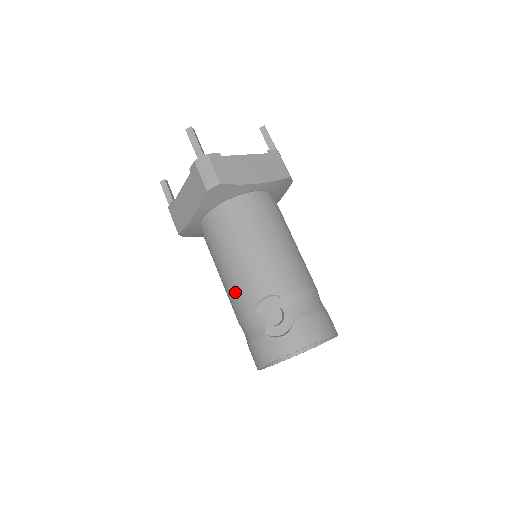
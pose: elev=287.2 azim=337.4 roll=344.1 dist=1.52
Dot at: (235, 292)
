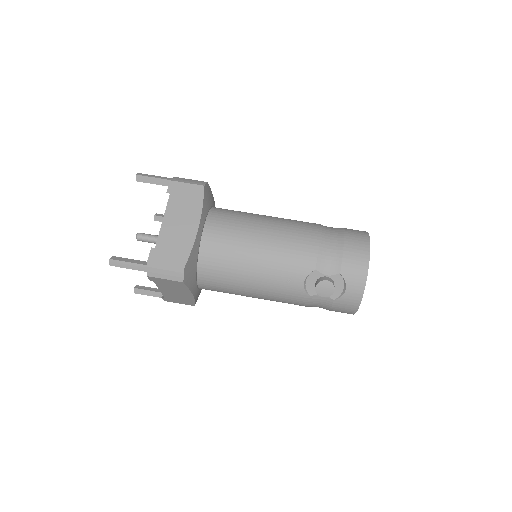
Dot at: (281, 300)
